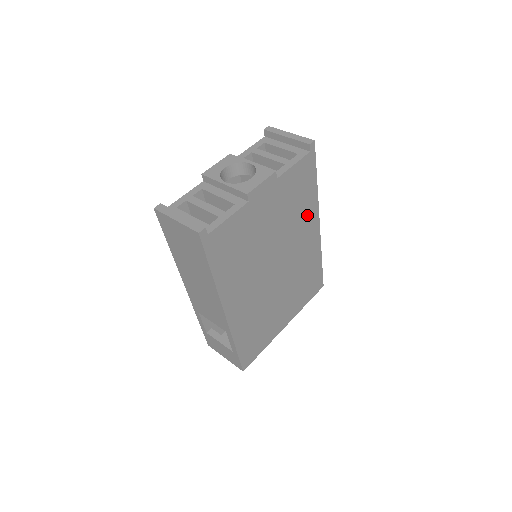
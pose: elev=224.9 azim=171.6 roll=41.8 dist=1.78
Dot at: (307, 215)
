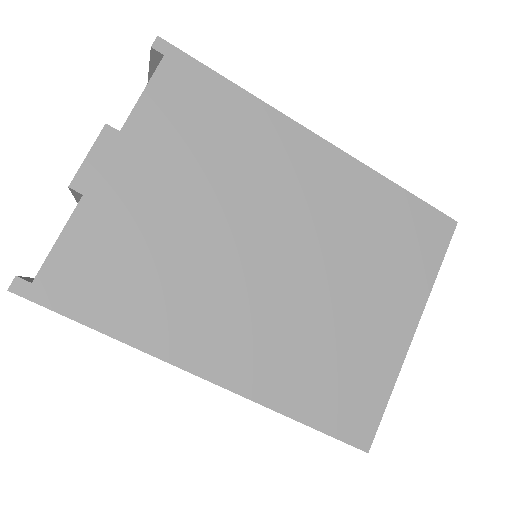
Dot at: (266, 141)
